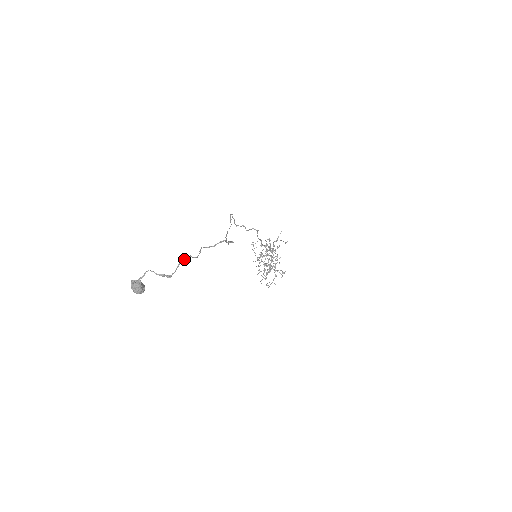
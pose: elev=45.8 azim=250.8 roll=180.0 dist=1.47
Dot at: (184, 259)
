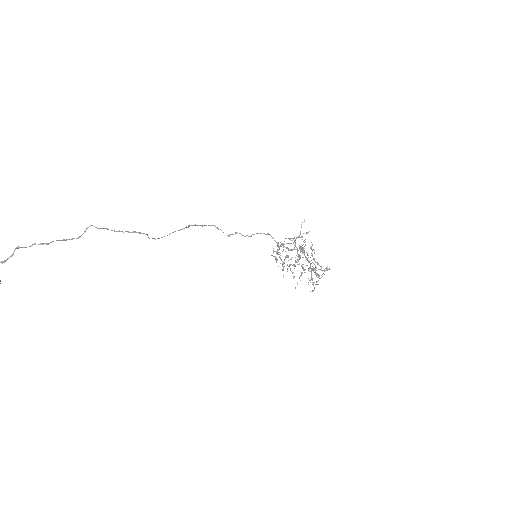
Dot at: (25, 247)
